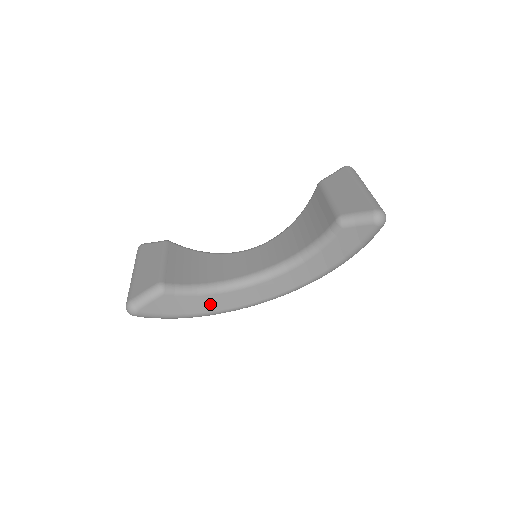
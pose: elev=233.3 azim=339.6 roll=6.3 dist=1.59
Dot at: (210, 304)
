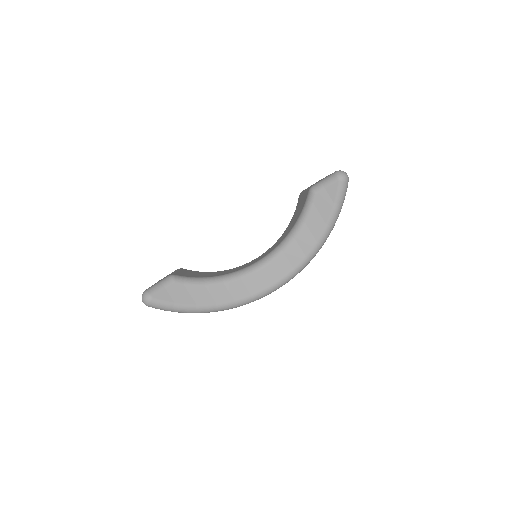
Dot at: (218, 295)
